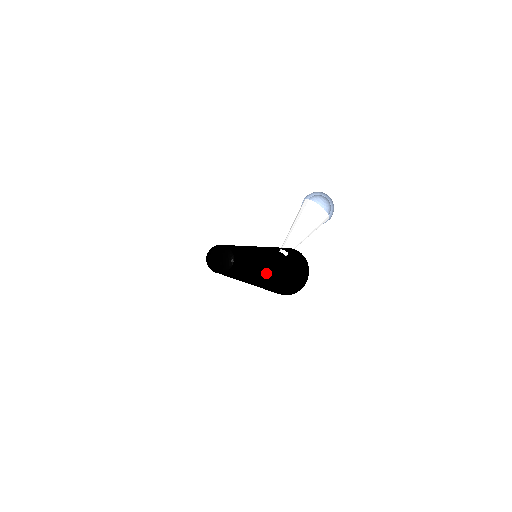
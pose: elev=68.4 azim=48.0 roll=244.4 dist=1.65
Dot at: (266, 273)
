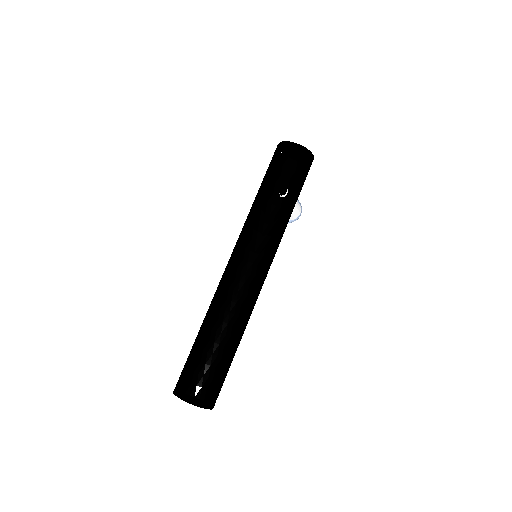
Dot at: (274, 255)
